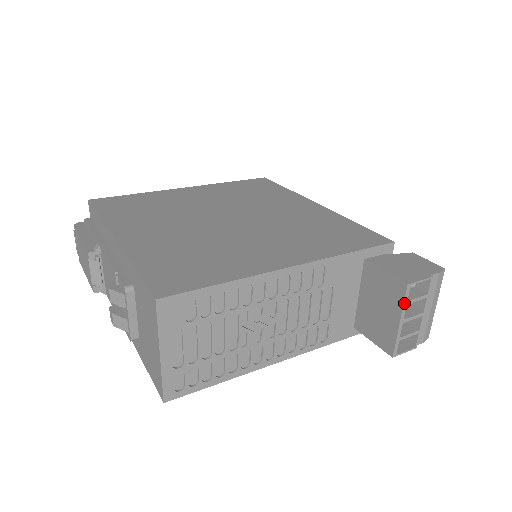
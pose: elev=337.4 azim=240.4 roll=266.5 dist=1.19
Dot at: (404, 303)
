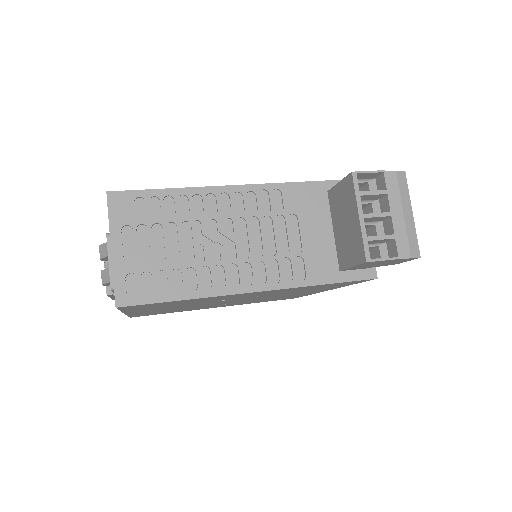
Dot at: (356, 193)
